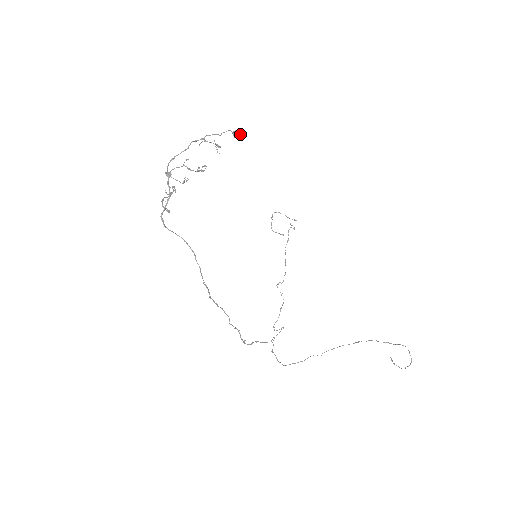
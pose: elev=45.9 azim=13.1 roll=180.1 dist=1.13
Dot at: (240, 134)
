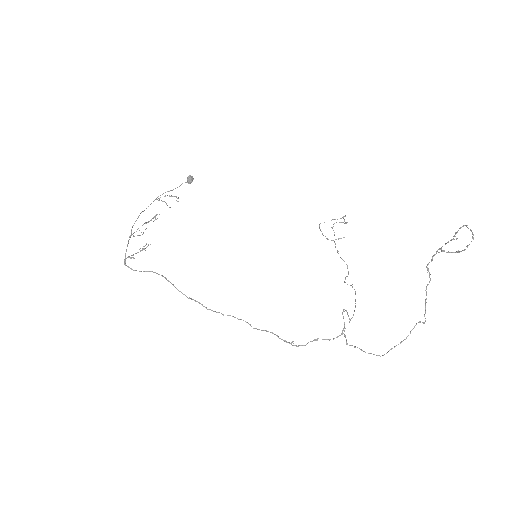
Dot at: (190, 178)
